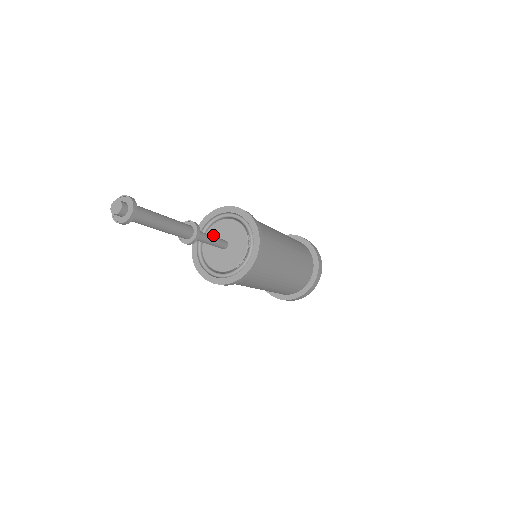
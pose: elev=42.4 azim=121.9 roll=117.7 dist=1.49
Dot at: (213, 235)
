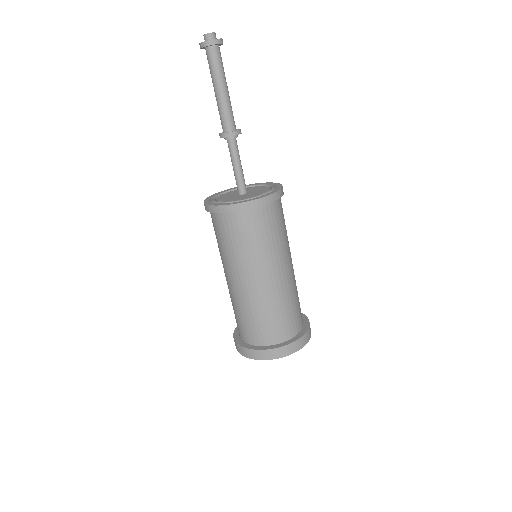
Dot at: (235, 192)
